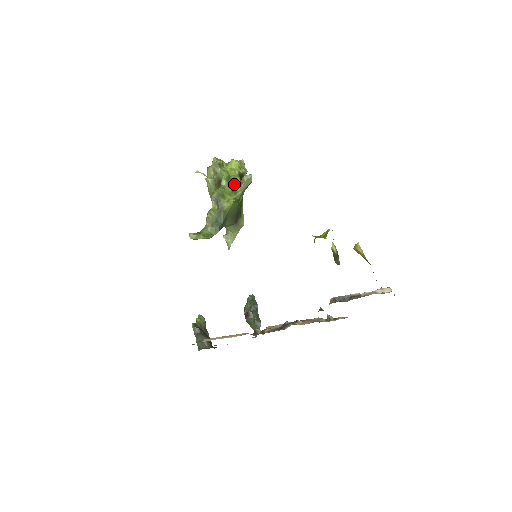
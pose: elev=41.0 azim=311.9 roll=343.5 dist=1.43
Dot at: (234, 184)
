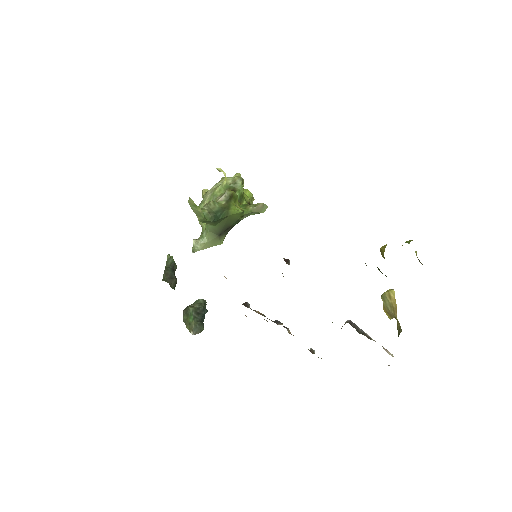
Dot at: occluded
